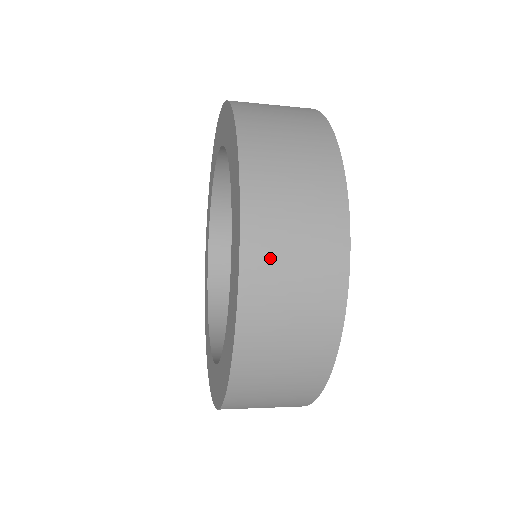
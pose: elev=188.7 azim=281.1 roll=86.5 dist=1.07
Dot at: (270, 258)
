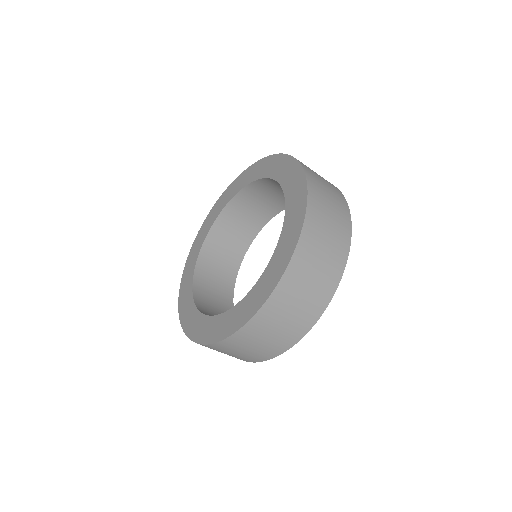
Dot at: (317, 229)
